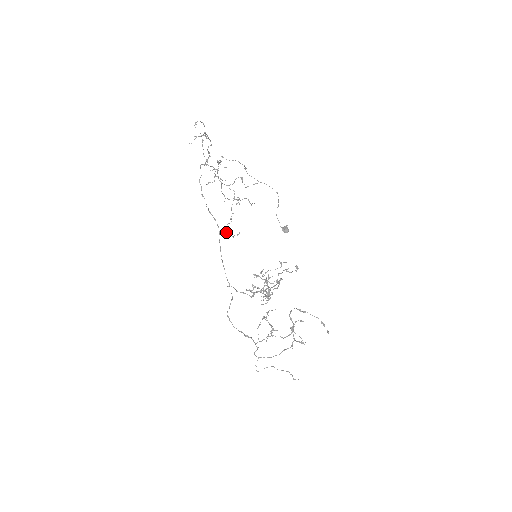
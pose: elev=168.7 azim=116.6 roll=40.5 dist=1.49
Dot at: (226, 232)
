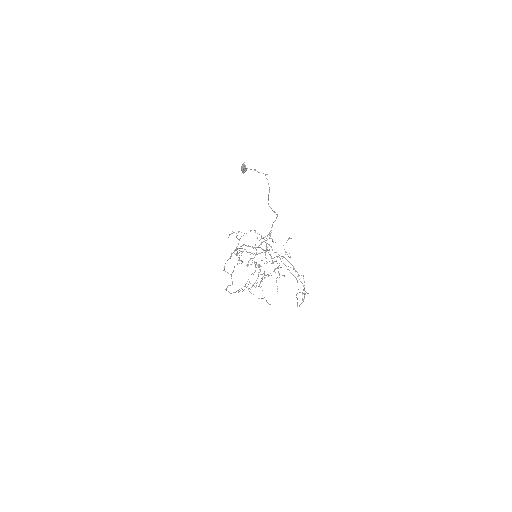
Dot at: occluded
